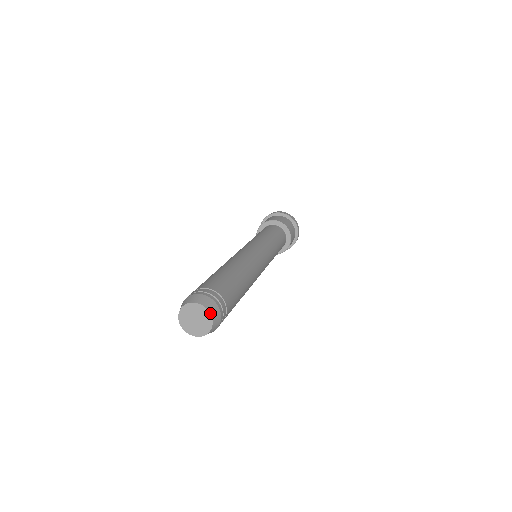
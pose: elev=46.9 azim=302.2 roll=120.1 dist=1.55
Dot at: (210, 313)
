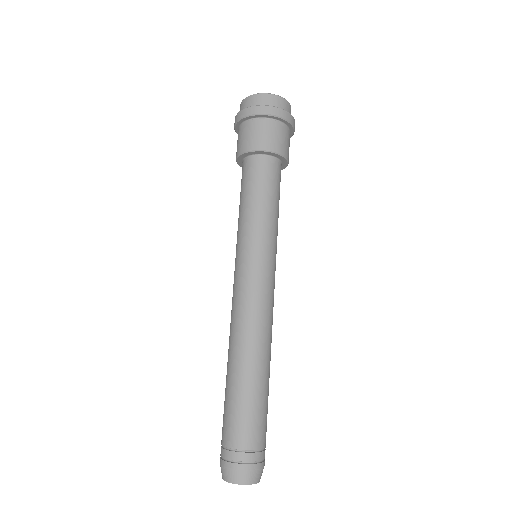
Dot at: occluded
